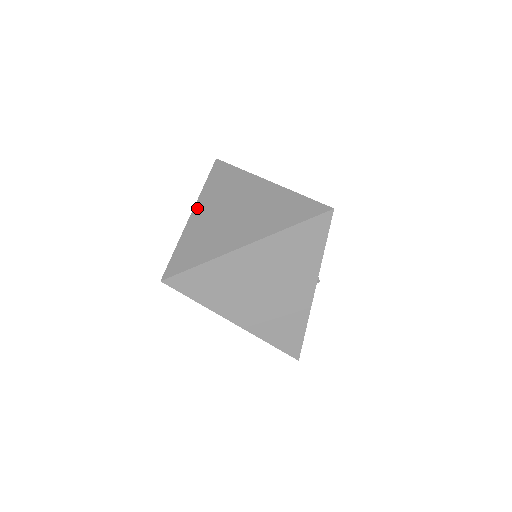
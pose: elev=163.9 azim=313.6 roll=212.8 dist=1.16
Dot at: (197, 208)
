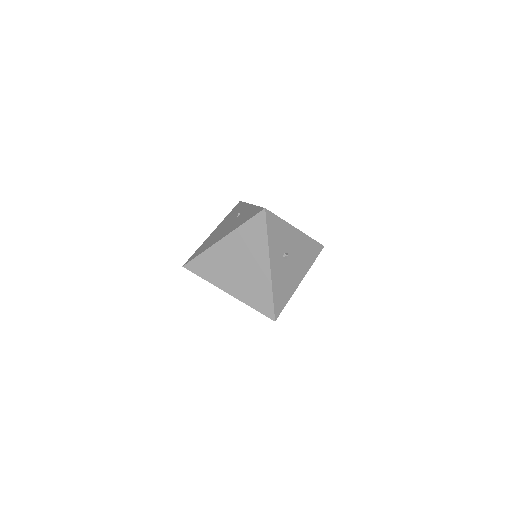
Dot at: (226, 239)
